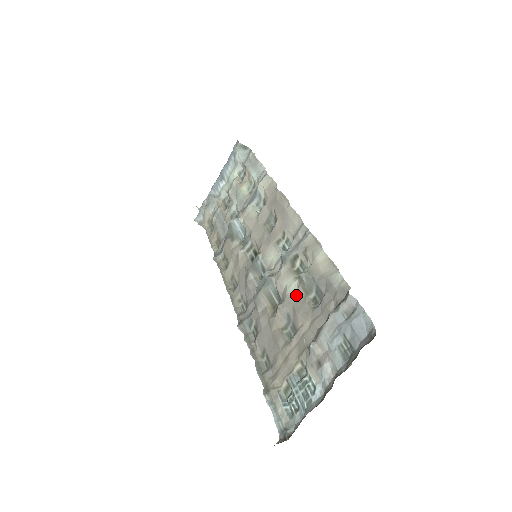
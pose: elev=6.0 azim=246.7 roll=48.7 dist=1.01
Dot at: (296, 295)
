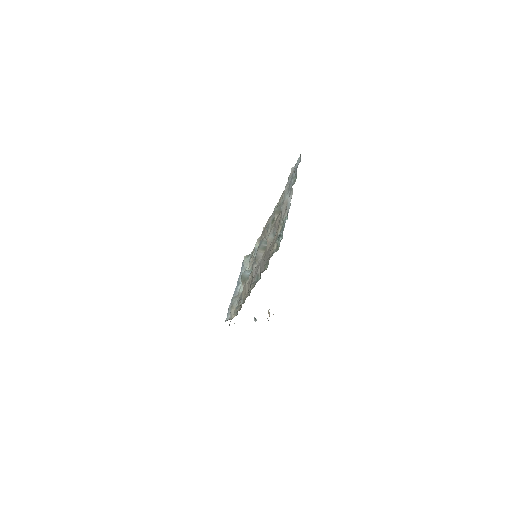
Dot at: (275, 221)
